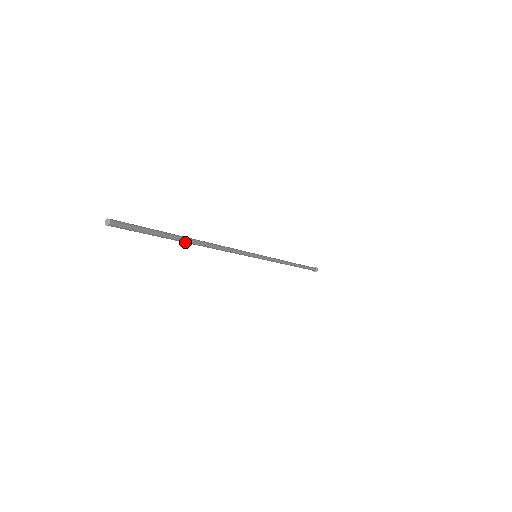
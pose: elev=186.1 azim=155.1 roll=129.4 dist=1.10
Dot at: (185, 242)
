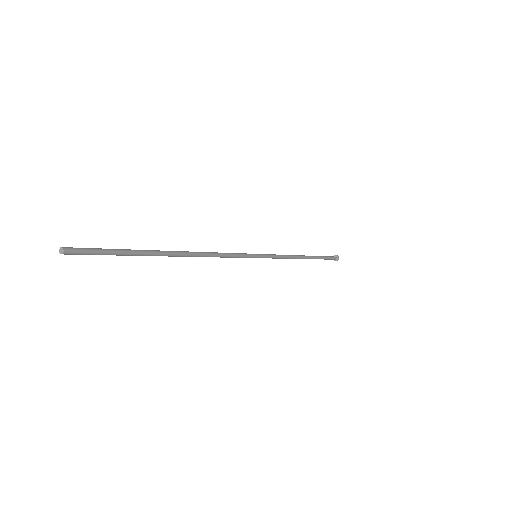
Dot at: occluded
